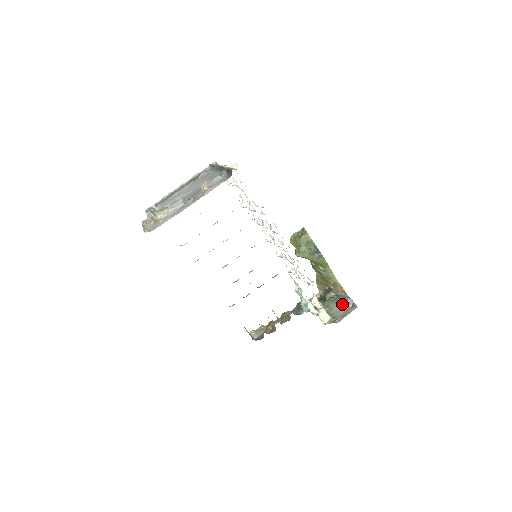
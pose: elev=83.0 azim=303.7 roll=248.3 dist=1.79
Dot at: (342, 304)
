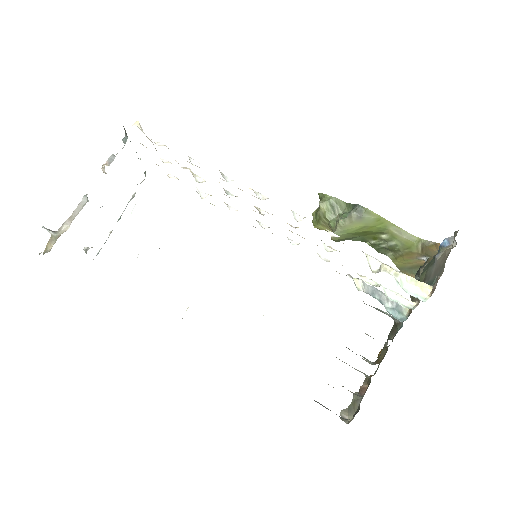
Dot at: (439, 253)
